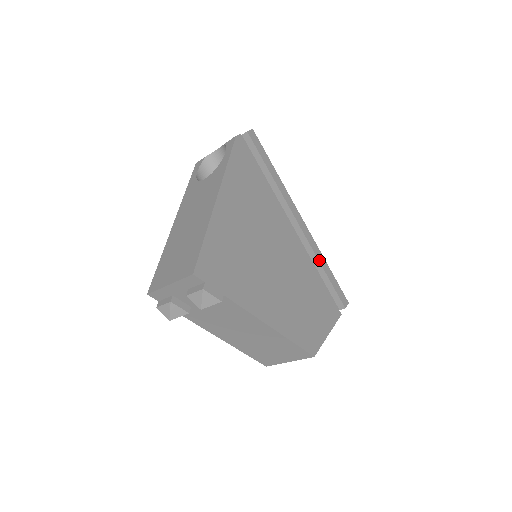
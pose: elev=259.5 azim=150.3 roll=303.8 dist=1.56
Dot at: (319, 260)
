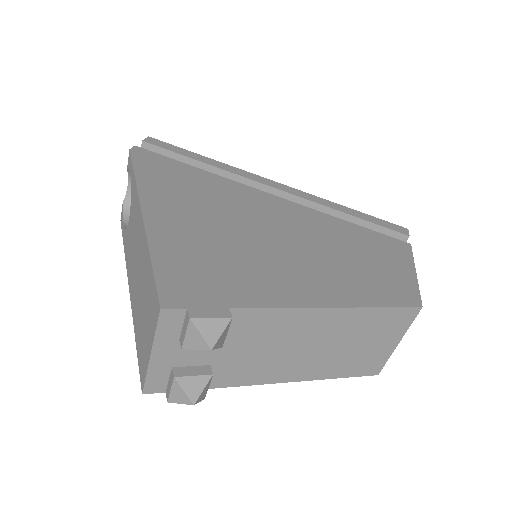
Dot at: (332, 208)
